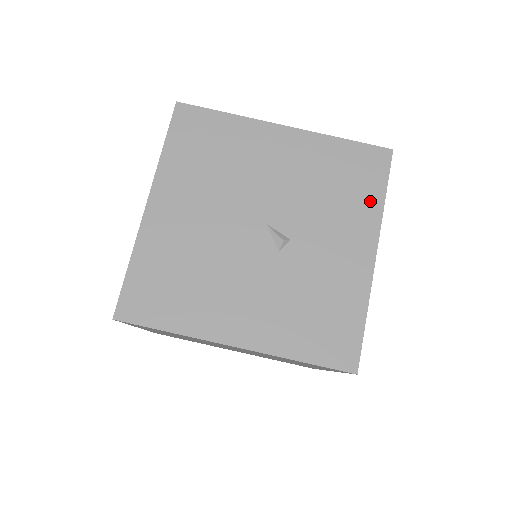
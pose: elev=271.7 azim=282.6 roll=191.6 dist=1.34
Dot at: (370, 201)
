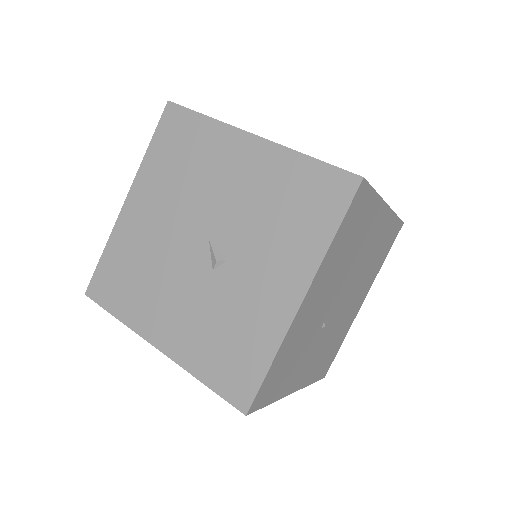
Dot at: (316, 237)
